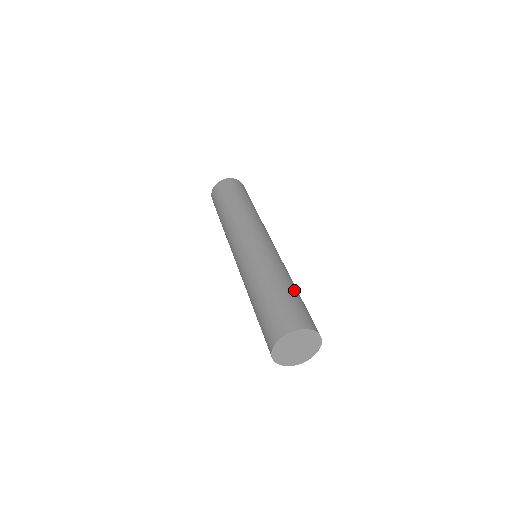
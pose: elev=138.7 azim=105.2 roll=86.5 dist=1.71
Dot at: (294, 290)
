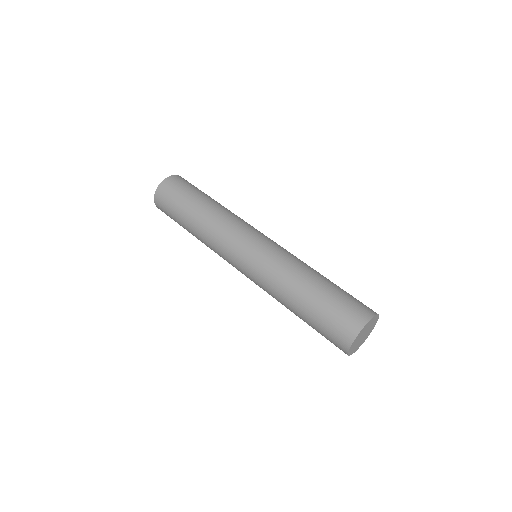
Dot at: (330, 281)
